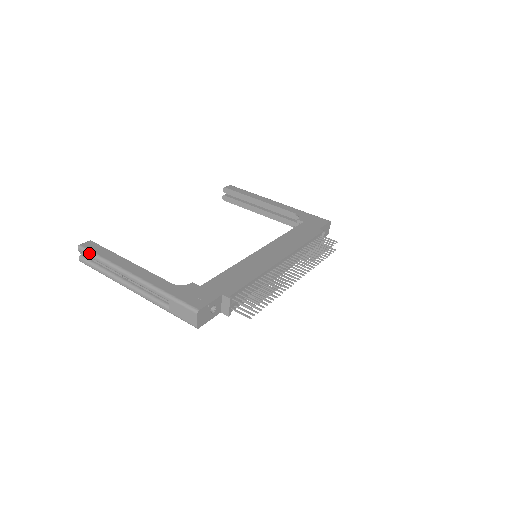
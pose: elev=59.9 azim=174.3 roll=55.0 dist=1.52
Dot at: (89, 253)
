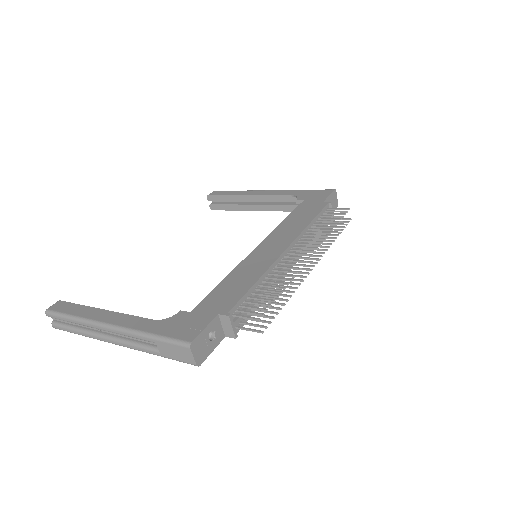
Dot at: (58, 315)
